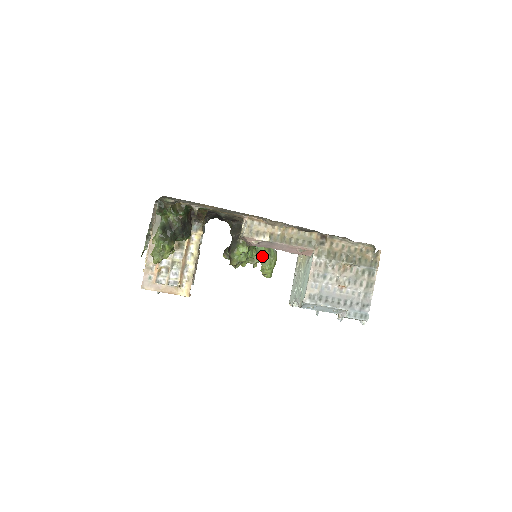
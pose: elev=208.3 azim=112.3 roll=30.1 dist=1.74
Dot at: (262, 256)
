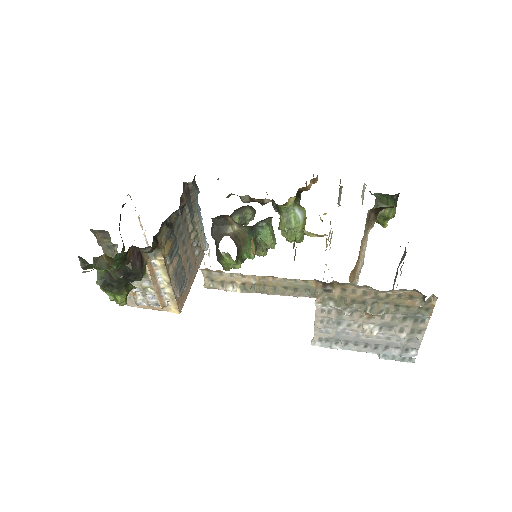
Dot at: (270, 245)
